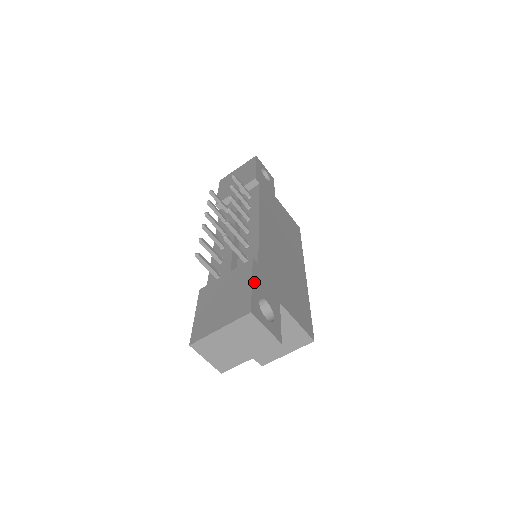
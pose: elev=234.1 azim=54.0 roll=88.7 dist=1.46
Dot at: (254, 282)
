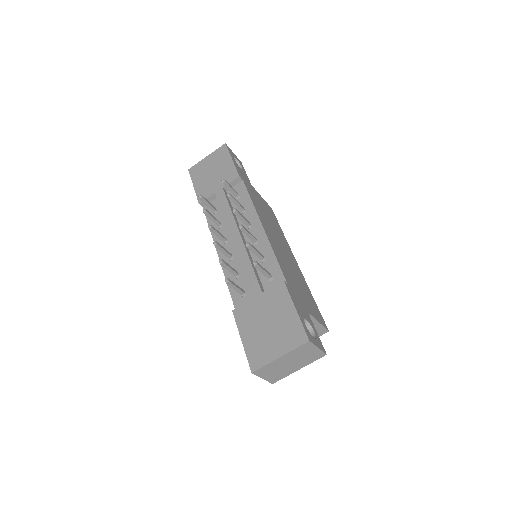
Dot at: (295, 306)
